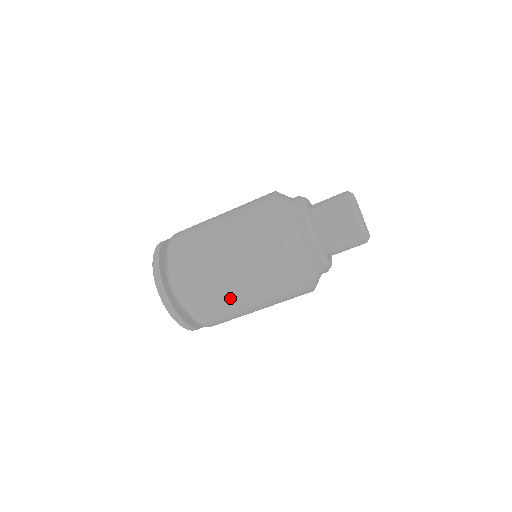
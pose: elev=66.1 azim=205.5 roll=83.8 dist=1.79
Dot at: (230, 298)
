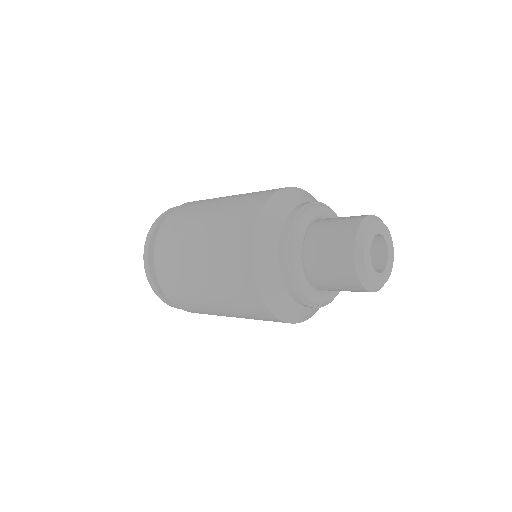
Dot at: (203, 302)
